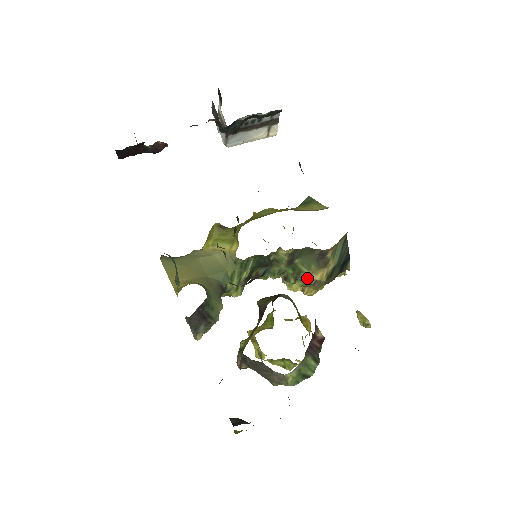
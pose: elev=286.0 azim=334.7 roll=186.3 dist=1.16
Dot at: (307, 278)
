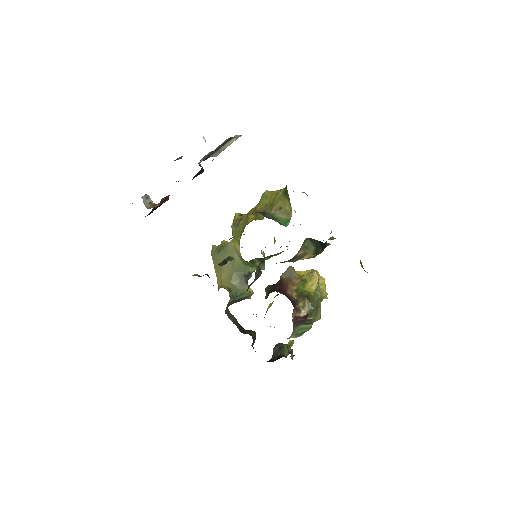
Dot at: occluded
